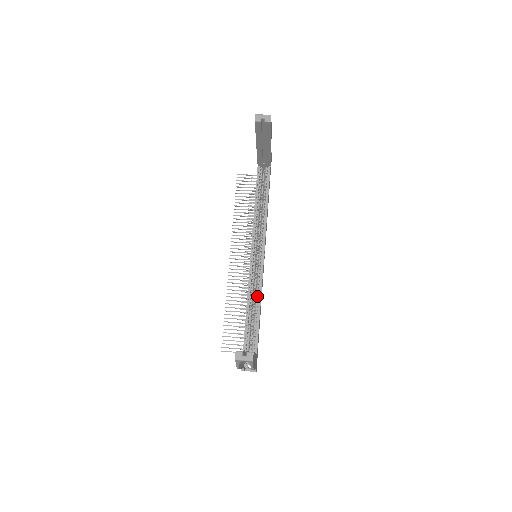
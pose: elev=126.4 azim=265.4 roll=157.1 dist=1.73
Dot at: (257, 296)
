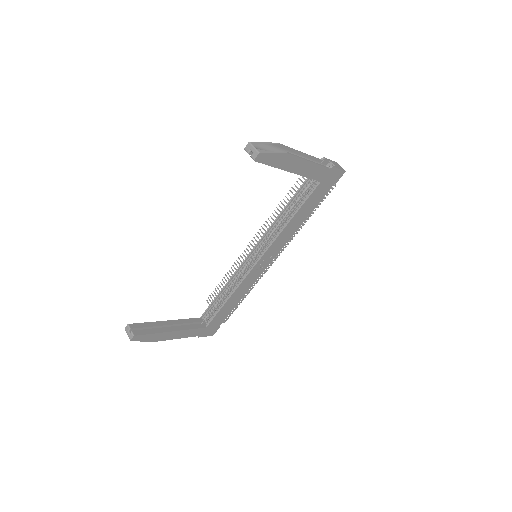
Dot at: (234, 288)
